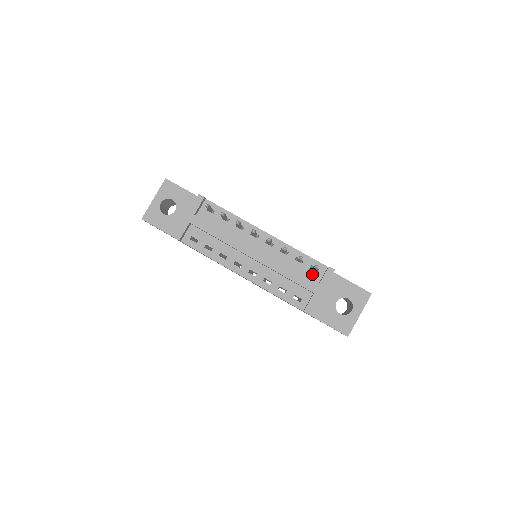
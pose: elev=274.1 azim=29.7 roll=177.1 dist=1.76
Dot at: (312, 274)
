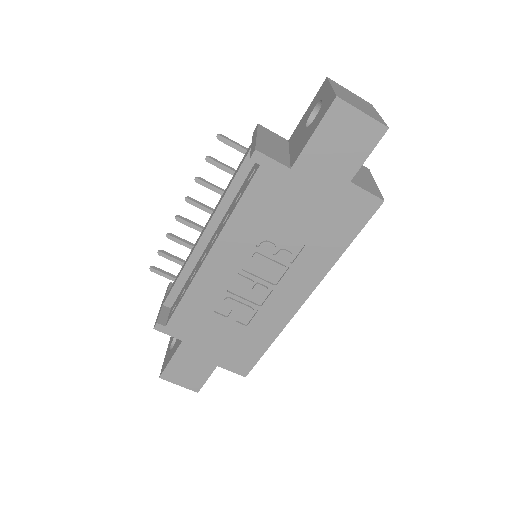
Dot at: occluded
